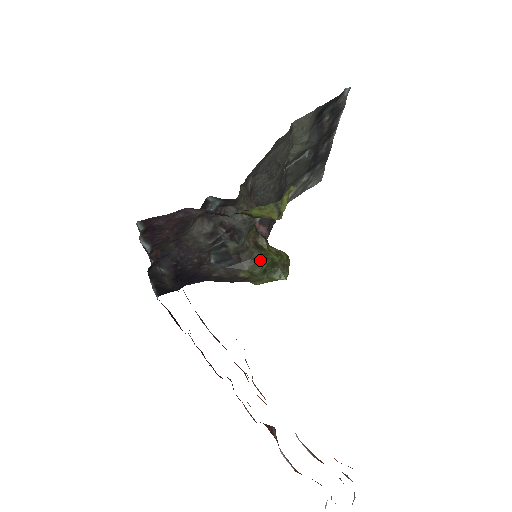
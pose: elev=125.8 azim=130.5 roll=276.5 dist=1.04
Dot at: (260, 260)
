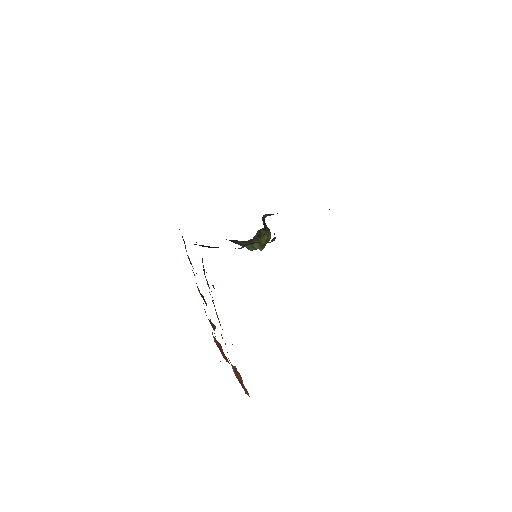
Dot at: (255, 245)
